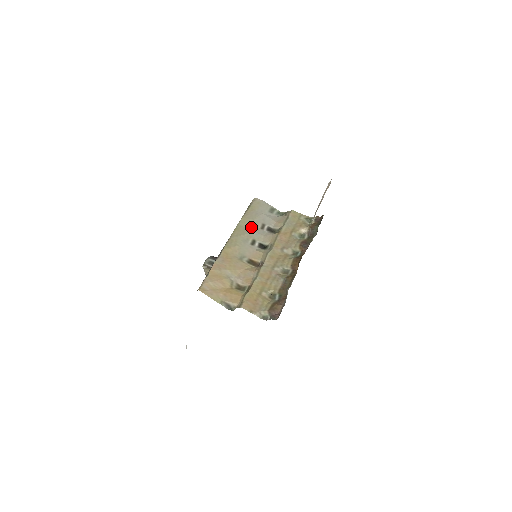
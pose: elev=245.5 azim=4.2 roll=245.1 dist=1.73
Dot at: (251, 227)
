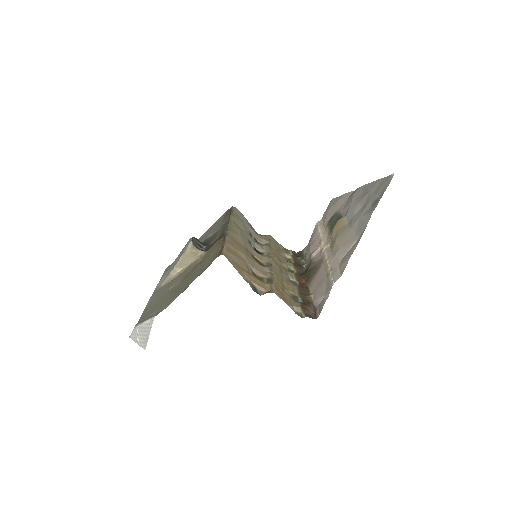
Dot at: (243, 228)
